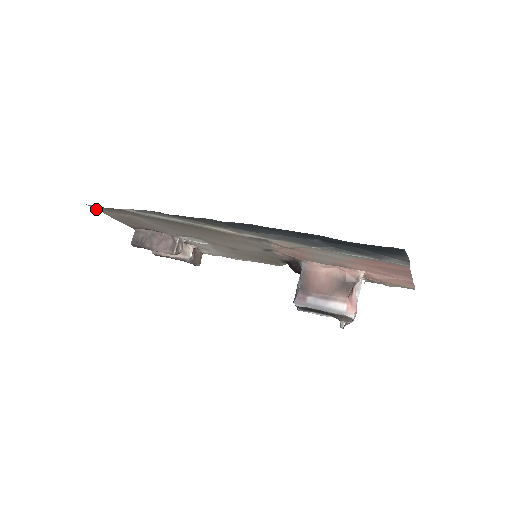
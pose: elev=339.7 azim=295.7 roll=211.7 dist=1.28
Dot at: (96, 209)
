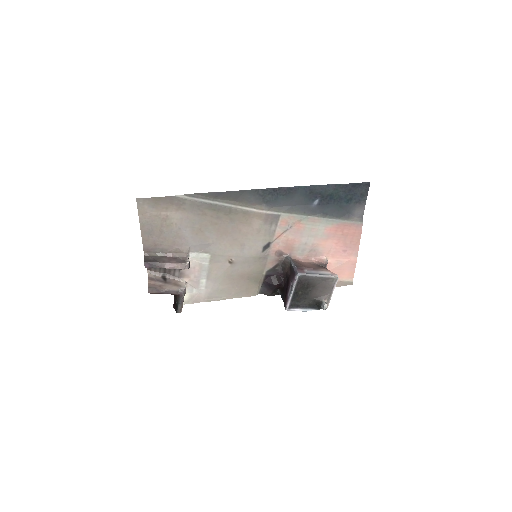
Dot at: (138, 209)
